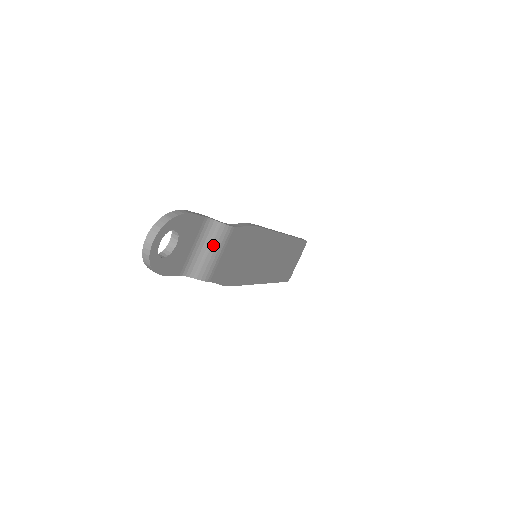
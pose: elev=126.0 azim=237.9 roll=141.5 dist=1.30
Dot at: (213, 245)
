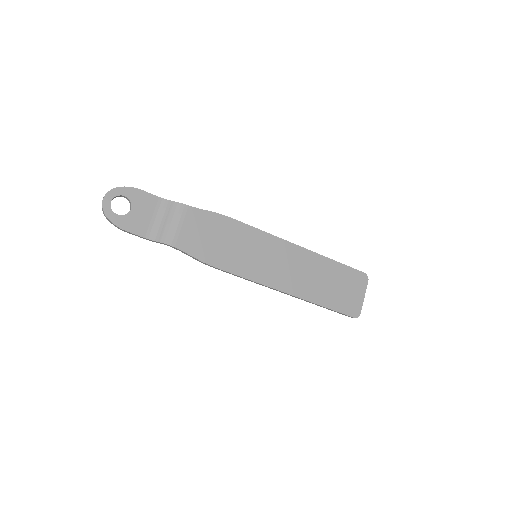
Dot at: (170, 217)
